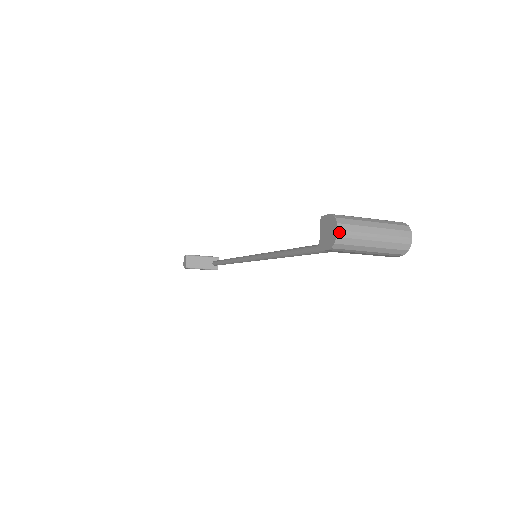
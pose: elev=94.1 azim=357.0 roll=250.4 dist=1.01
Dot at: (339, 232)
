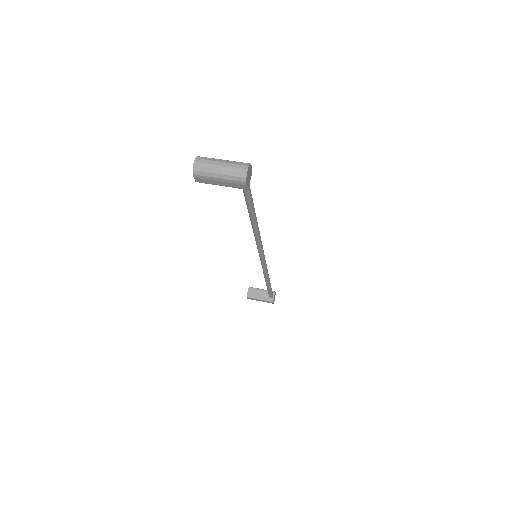
Dot at: (195, 163)
